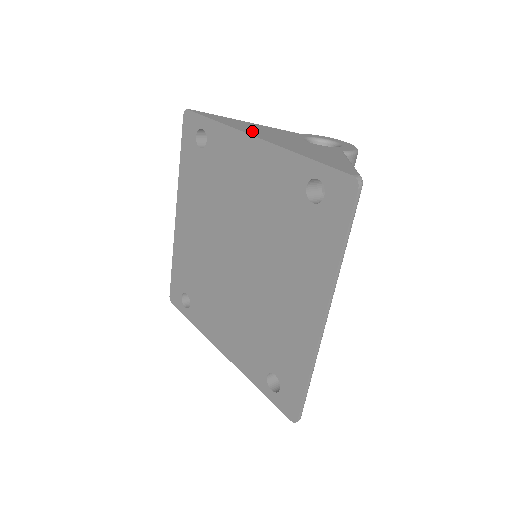
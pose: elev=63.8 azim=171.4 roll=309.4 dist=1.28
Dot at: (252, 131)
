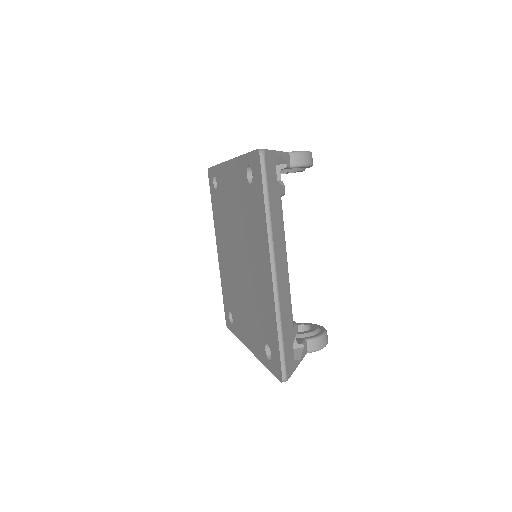
Dot at: occluded
